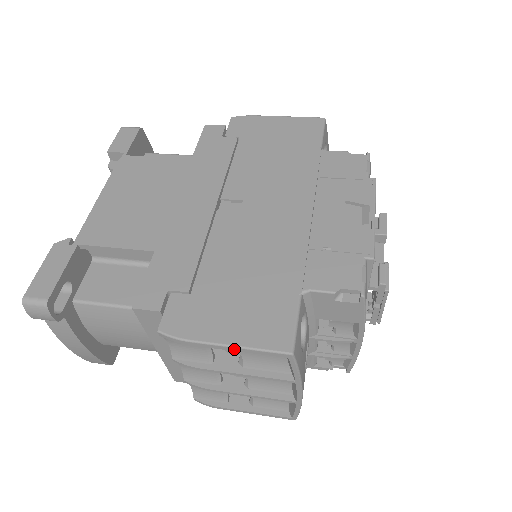
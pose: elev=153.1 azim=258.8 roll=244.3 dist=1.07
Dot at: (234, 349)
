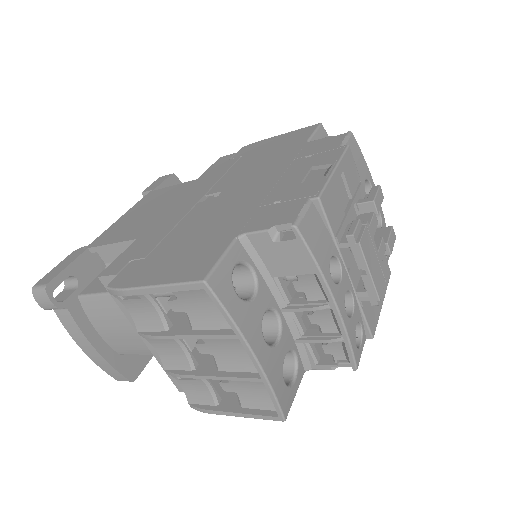
Dot at: (159, 290)
